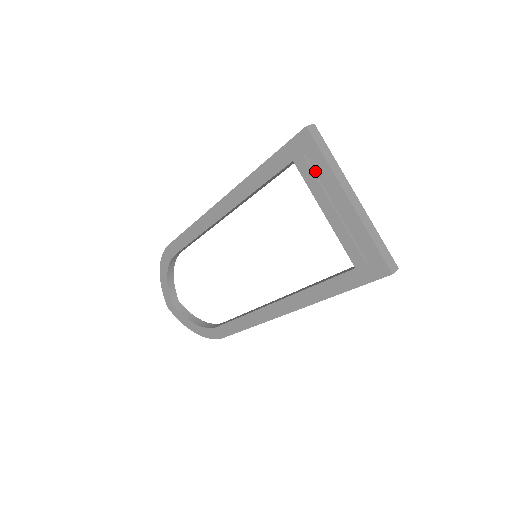
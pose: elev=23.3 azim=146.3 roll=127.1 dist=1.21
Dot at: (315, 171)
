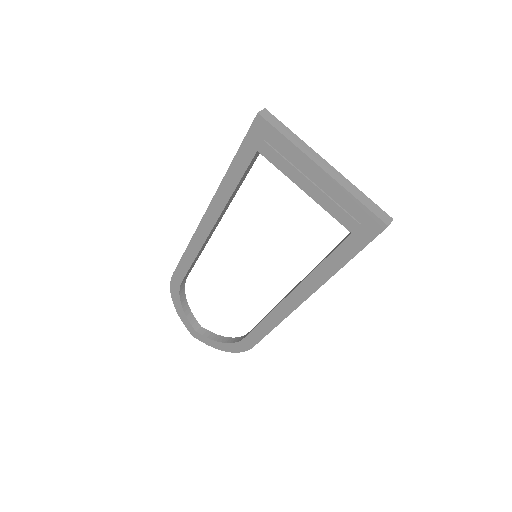
Dot at: (281, 153)
